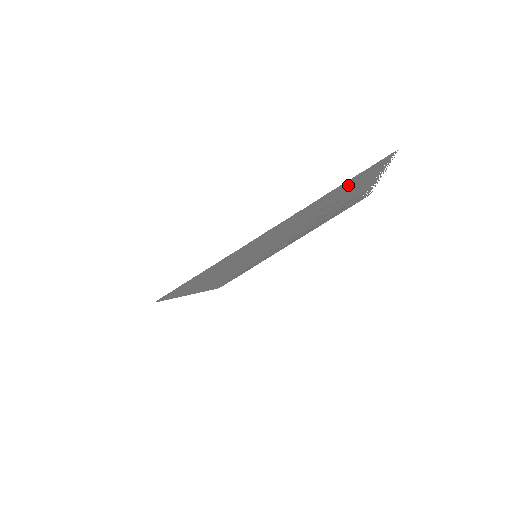
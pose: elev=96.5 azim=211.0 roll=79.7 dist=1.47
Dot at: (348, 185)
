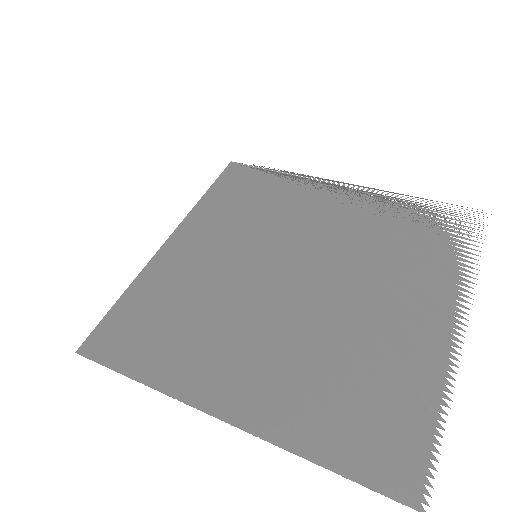
Dot at: (353, 434)
